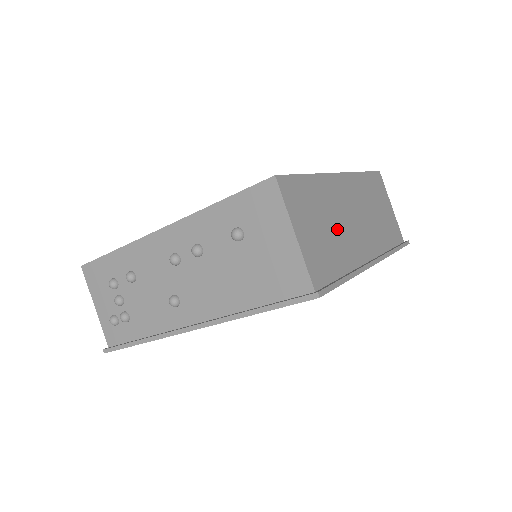
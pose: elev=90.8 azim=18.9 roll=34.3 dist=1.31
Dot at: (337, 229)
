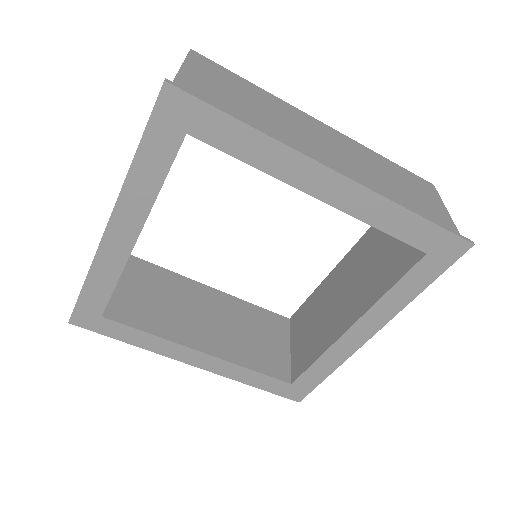
Dot at: (272, 119)
